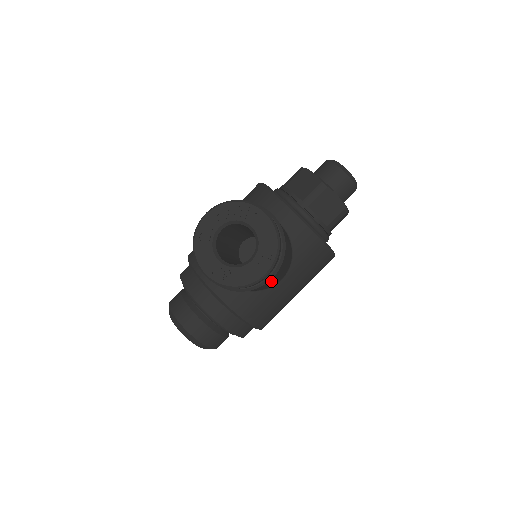
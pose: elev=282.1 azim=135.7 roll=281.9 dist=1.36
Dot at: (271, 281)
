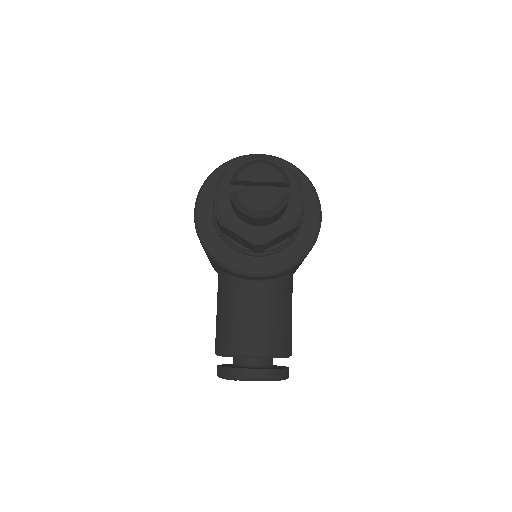
Dot at: occluded
